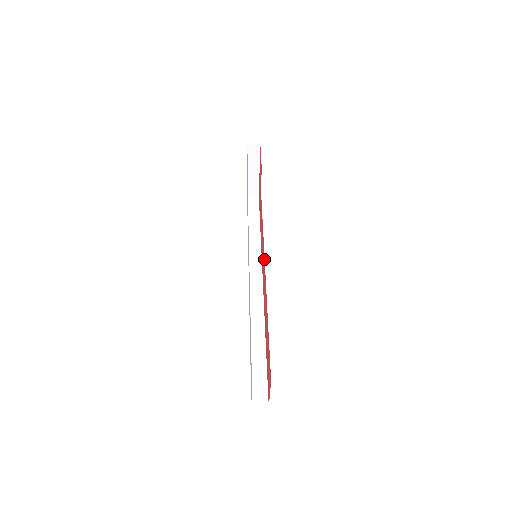
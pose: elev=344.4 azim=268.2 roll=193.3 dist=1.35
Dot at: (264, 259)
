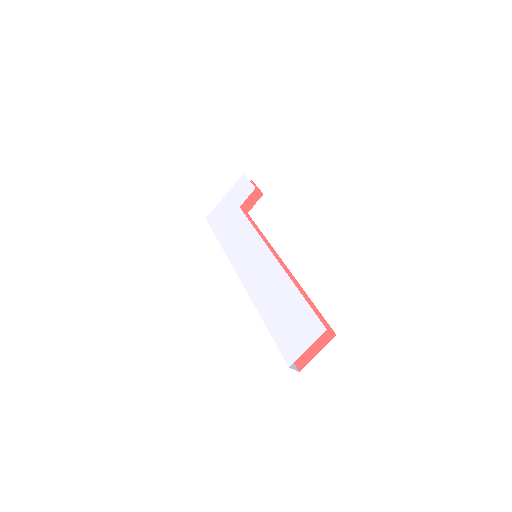
Dot at: (277, 257)
